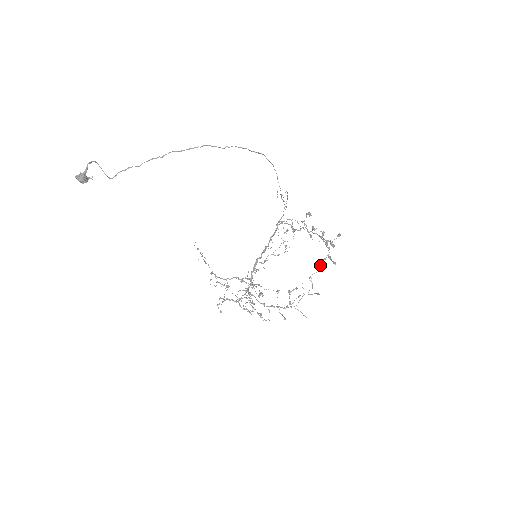
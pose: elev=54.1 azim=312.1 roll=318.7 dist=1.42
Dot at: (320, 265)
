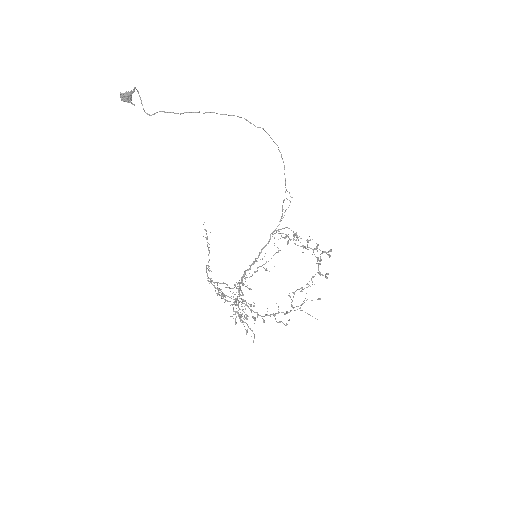
Dot at: occluded
